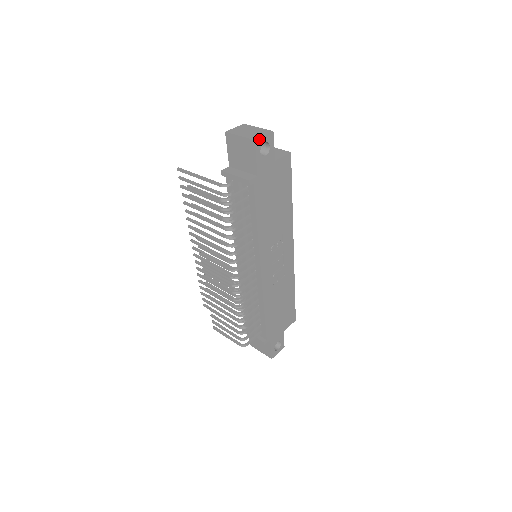
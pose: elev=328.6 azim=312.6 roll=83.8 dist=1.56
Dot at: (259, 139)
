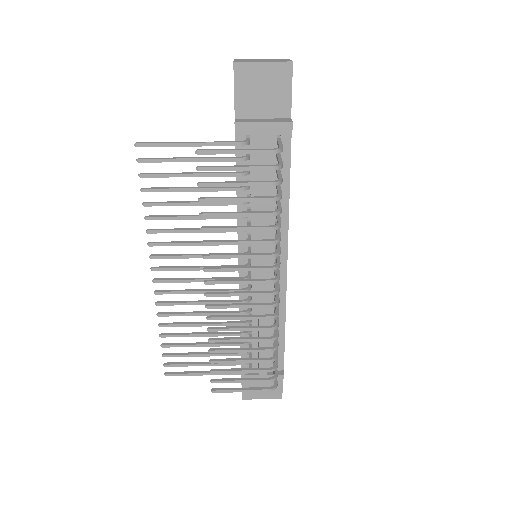
Dot at: (291, 63)
